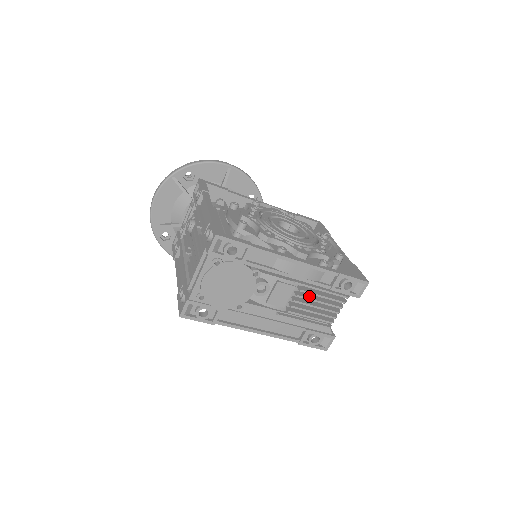
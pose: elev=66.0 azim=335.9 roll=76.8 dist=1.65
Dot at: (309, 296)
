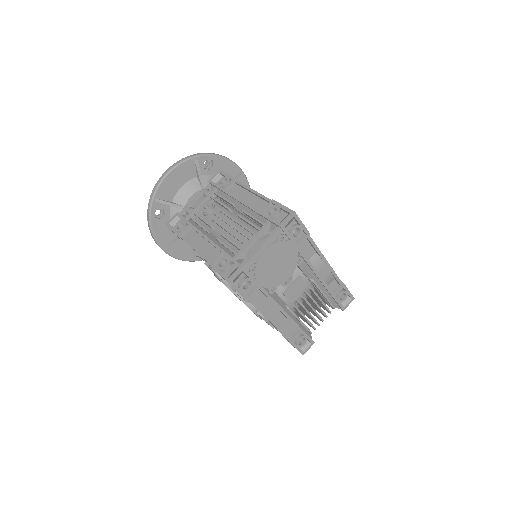
Dot at: occluded
